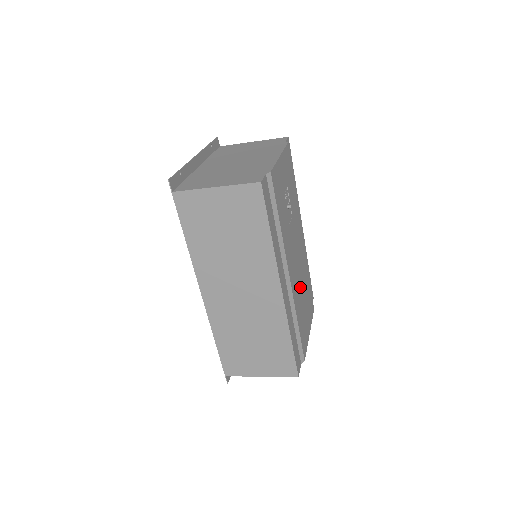
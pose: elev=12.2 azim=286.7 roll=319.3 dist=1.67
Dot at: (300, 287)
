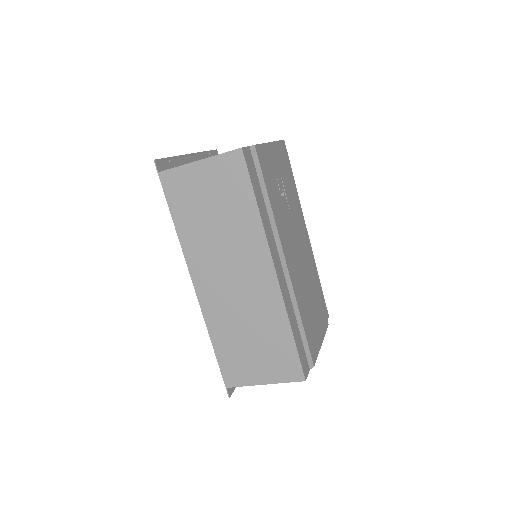
Dot at: (304, 285)
